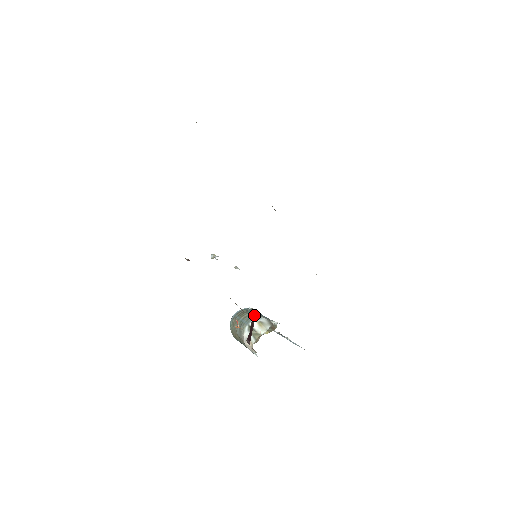
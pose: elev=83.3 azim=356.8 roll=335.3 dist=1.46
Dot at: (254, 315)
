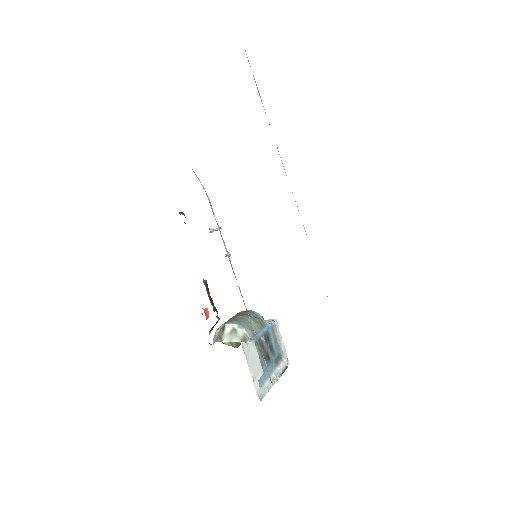
Dot at: (244, 321)
